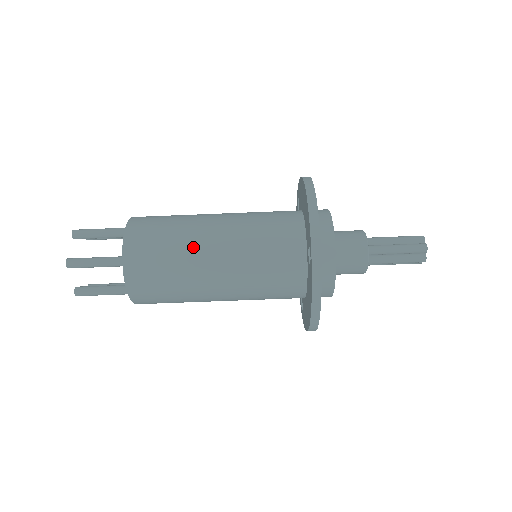
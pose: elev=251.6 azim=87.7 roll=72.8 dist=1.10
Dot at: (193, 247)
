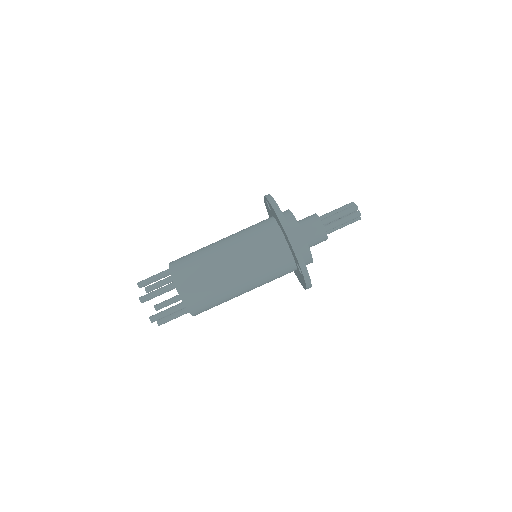
Dot at: occluded
